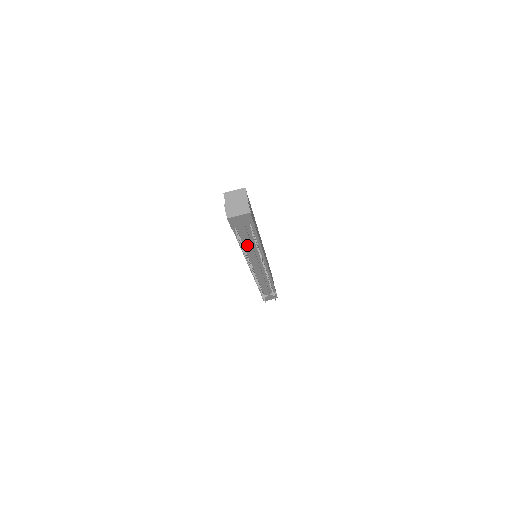
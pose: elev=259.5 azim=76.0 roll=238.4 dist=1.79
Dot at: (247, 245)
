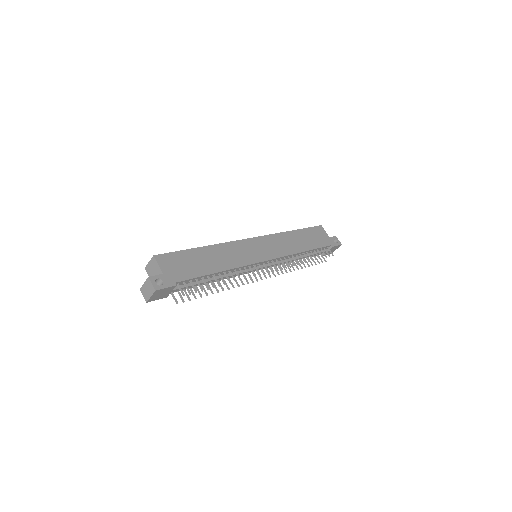
Dot at: occluded
